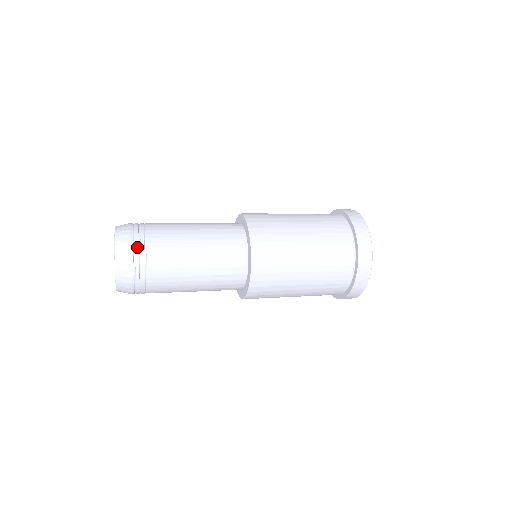
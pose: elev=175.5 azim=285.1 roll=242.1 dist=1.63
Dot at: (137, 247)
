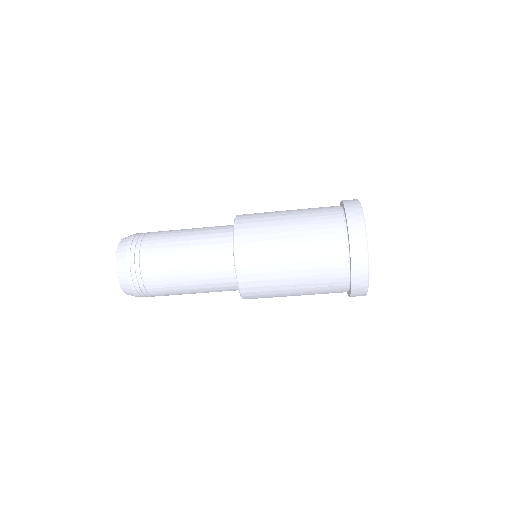
Dot at: (134, 245)
